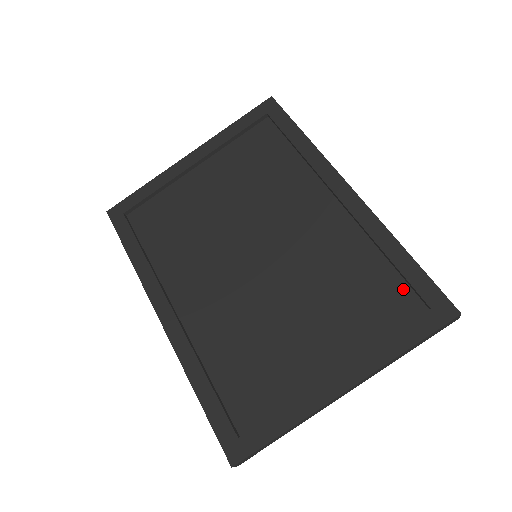
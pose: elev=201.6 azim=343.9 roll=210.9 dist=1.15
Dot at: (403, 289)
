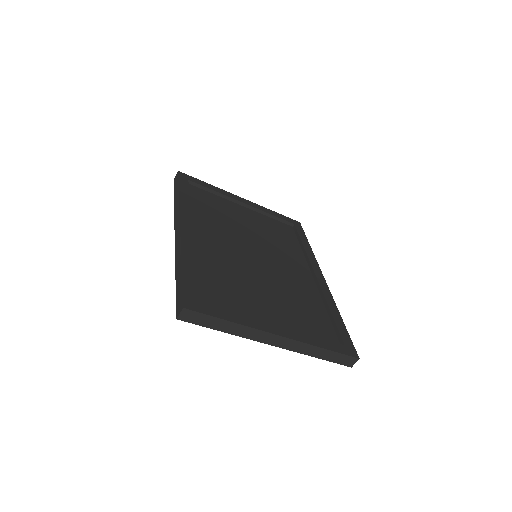
Dot at: (331, 330)
